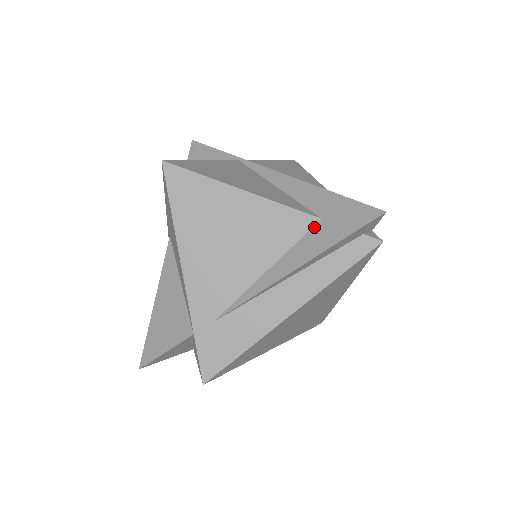
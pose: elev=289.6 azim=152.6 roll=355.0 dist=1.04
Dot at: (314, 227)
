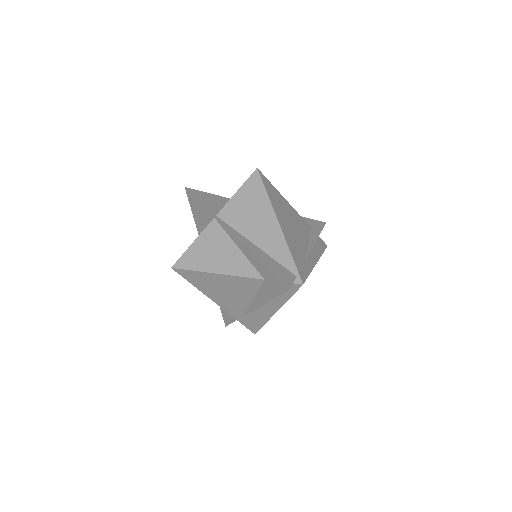
Dot at: (263, 284)
